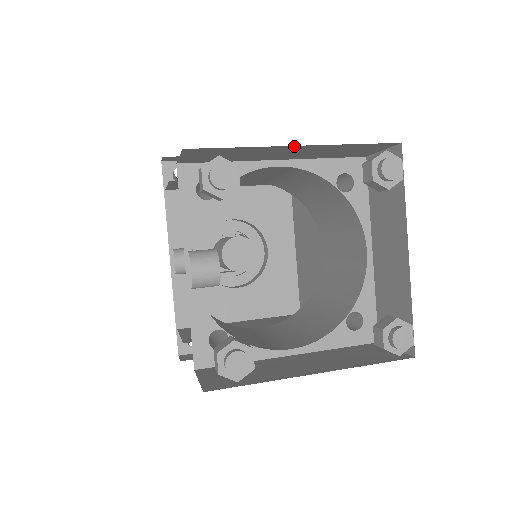
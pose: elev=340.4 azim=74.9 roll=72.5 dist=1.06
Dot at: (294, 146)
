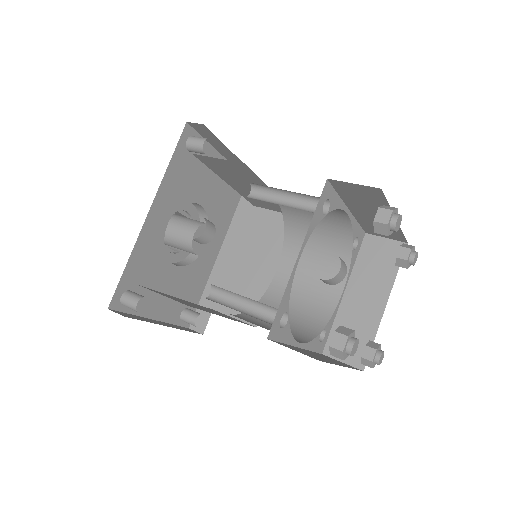
Dot at: occluded
